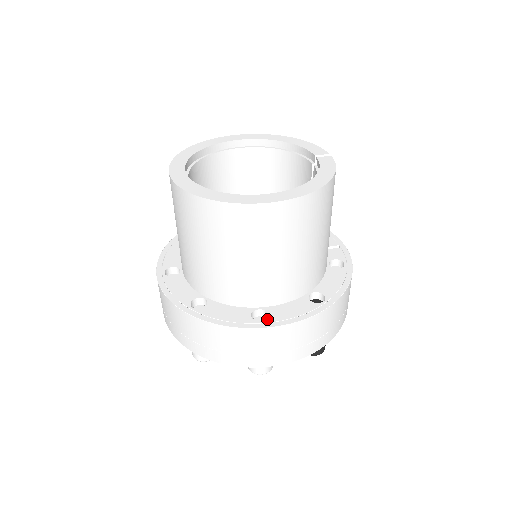
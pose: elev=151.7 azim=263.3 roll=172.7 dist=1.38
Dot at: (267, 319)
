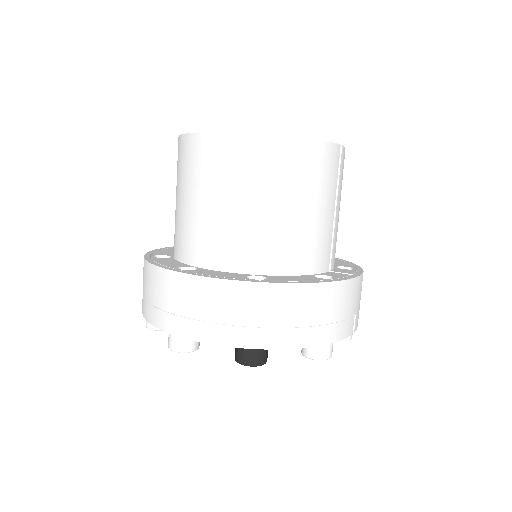
Dot at: (187, 270)
